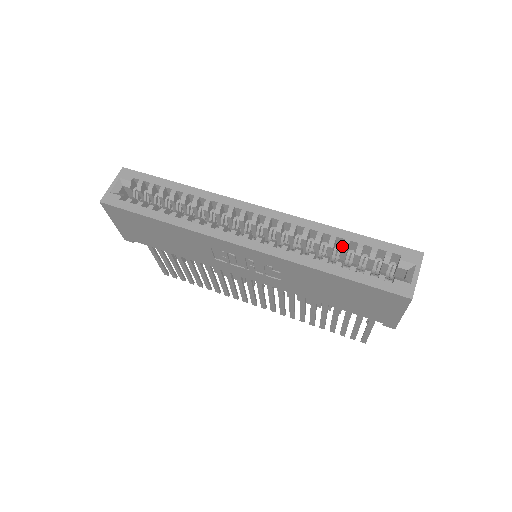
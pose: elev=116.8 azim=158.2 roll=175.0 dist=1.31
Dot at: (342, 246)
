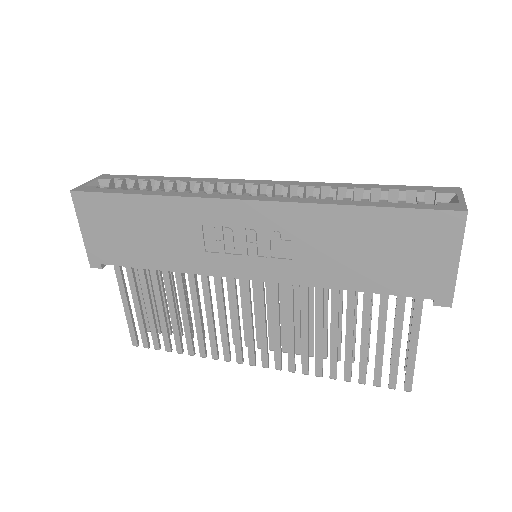
Dot at: (363, 193)
